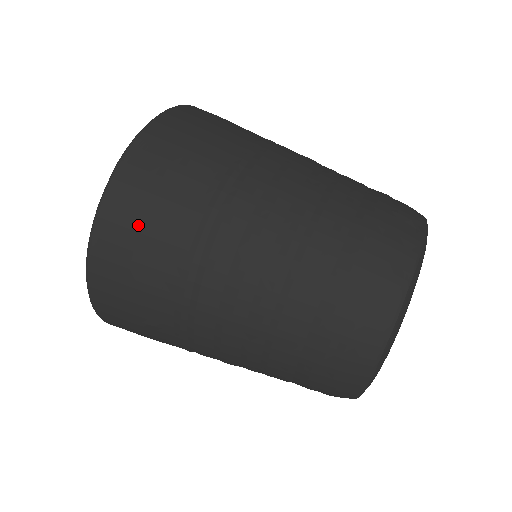
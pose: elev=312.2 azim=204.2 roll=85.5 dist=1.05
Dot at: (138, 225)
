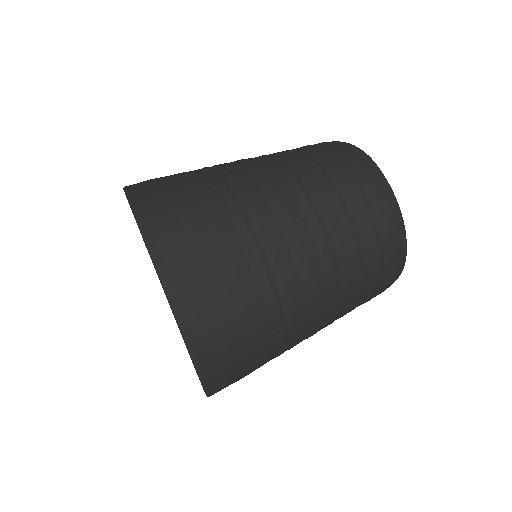
Dot at: (202, 265)
